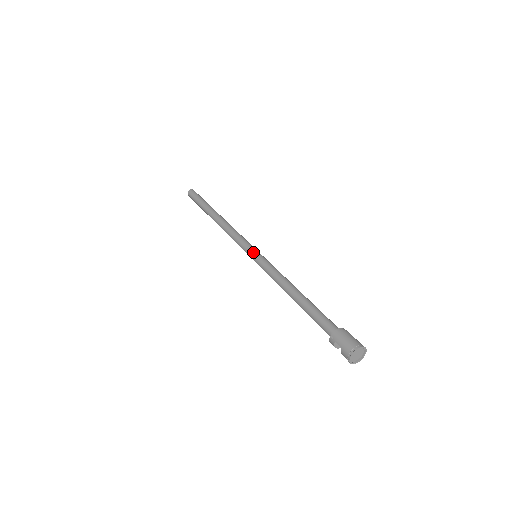
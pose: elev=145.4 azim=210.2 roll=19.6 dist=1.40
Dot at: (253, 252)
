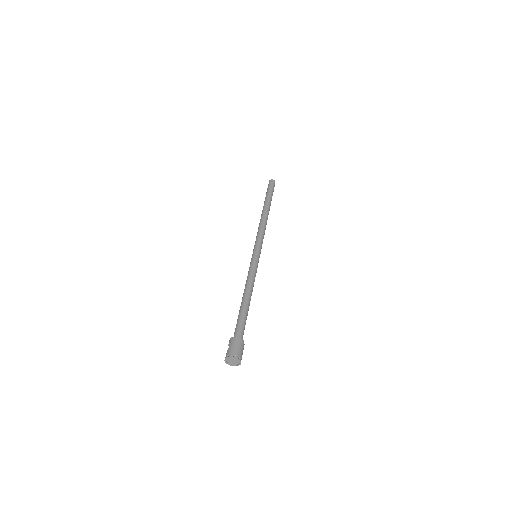
Dot at: (256, 252)
